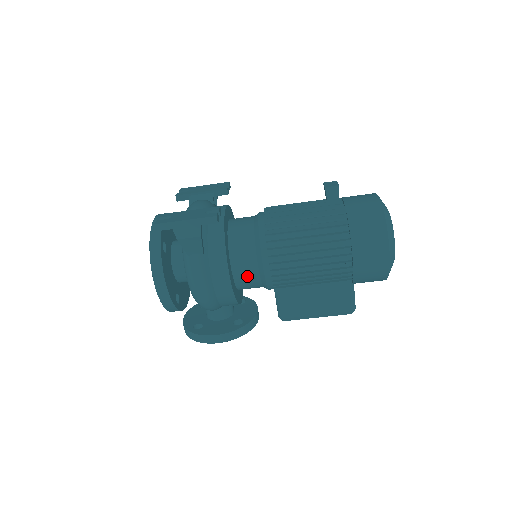
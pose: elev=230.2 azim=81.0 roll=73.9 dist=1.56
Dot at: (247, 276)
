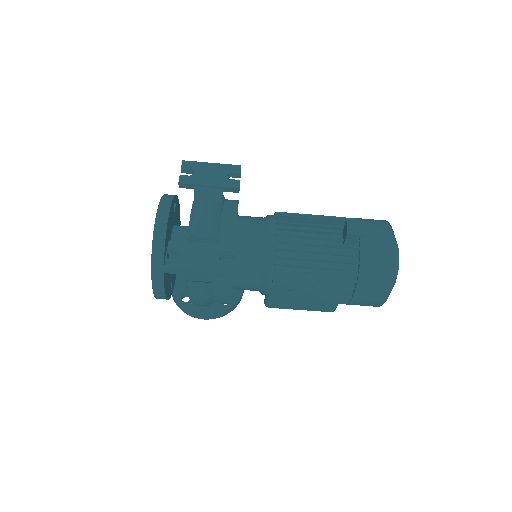
Dot at: (246, 289)
